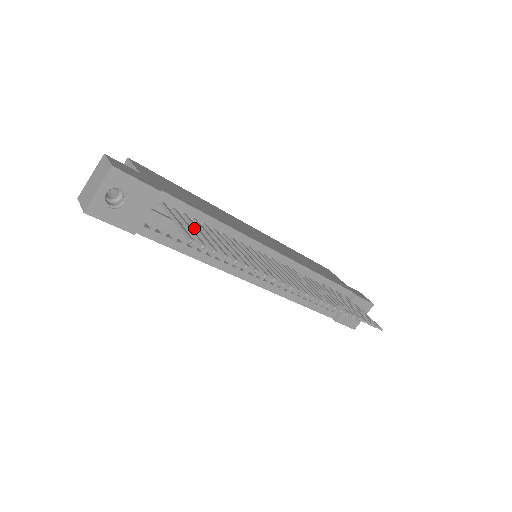
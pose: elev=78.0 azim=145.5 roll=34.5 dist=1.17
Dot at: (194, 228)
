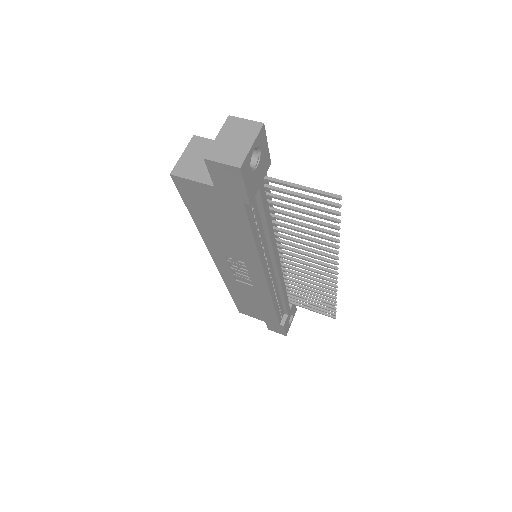
Dot at: (295, 201)
